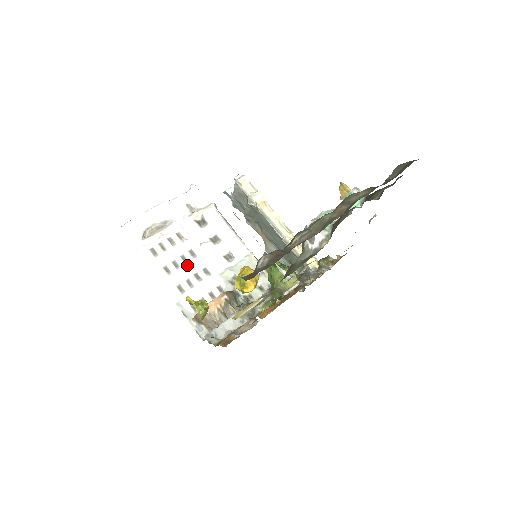
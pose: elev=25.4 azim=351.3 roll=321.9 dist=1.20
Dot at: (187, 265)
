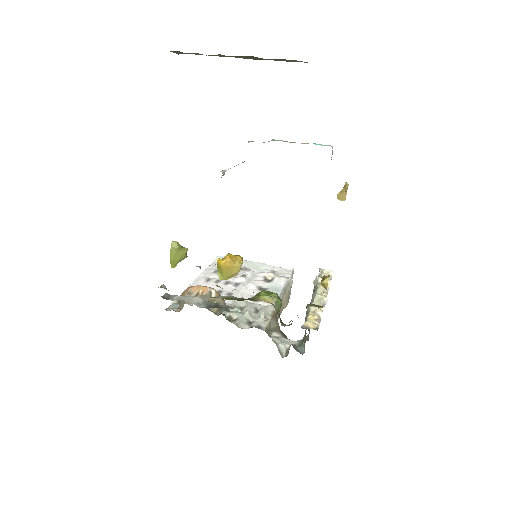
Dot at: (224, 285)
